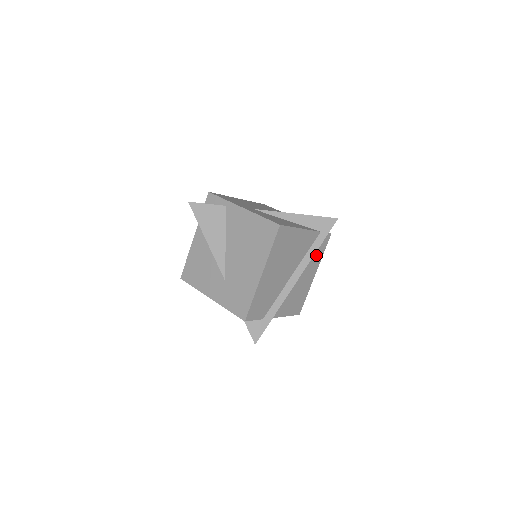
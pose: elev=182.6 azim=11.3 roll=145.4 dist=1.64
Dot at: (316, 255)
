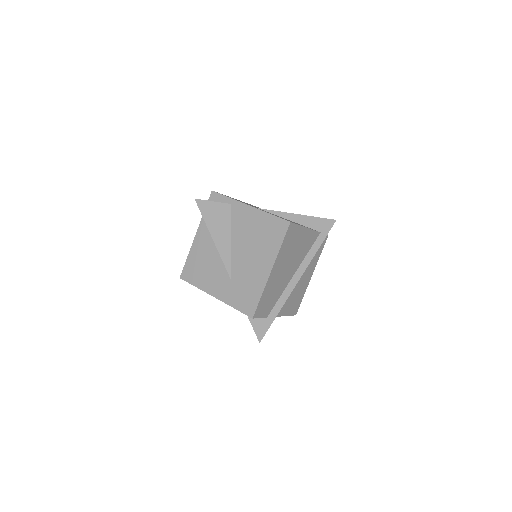
Dot at: (315, 255)
